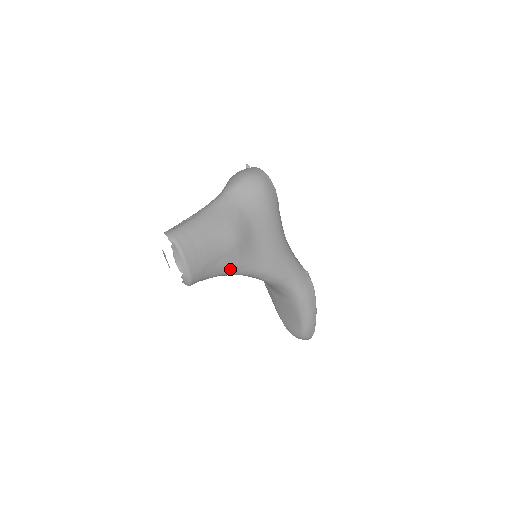
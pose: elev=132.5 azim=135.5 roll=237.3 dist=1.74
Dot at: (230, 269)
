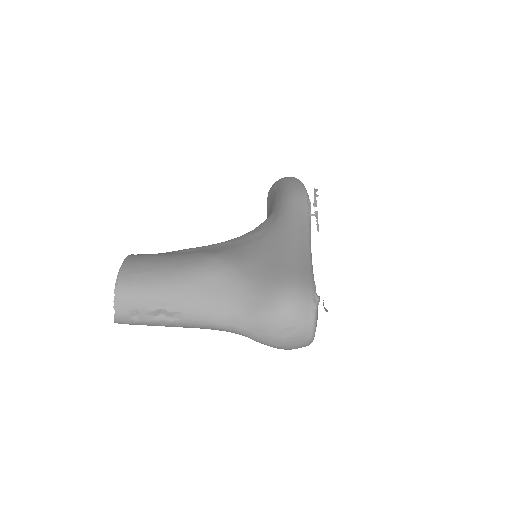
Dot at: occluded
